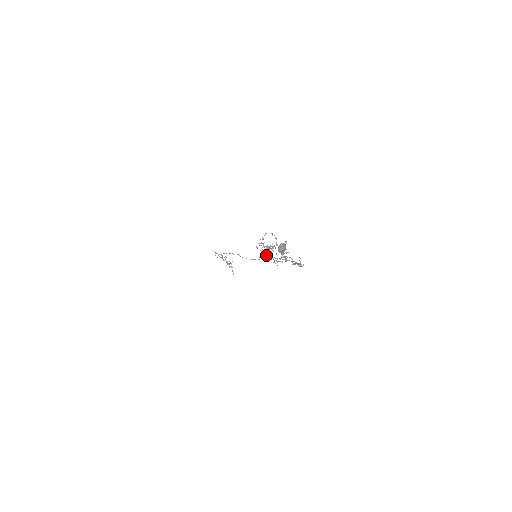
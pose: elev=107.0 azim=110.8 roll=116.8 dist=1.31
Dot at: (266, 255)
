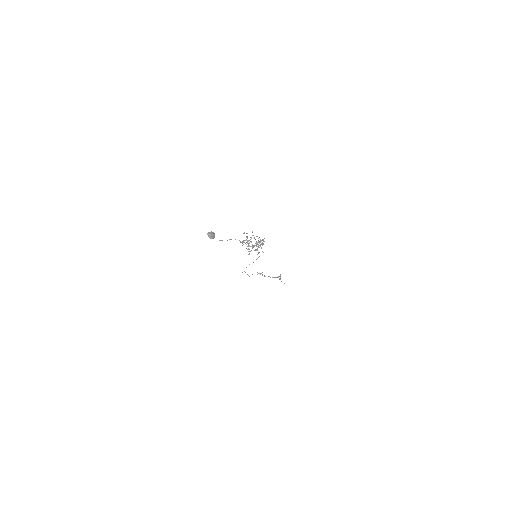
Dot at: occluded
